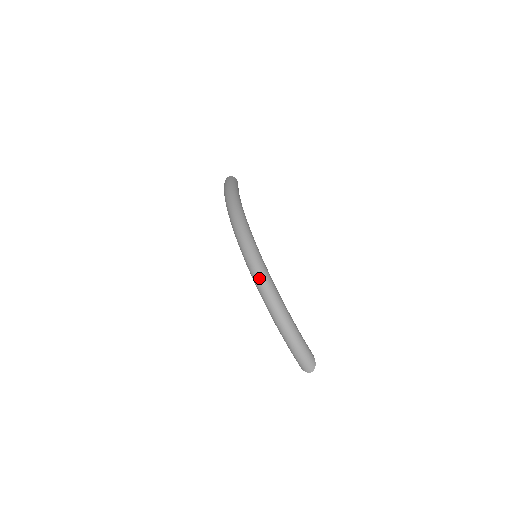
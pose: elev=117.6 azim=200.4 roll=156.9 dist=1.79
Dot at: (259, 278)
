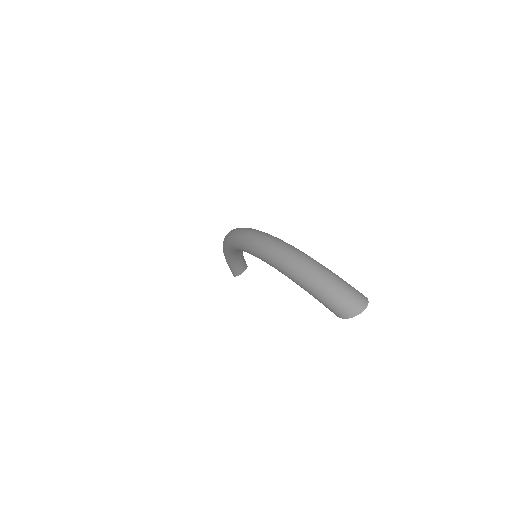
Dot at: (249, 234)
